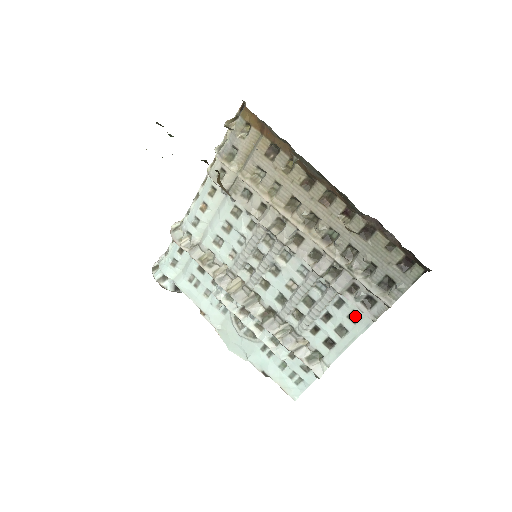
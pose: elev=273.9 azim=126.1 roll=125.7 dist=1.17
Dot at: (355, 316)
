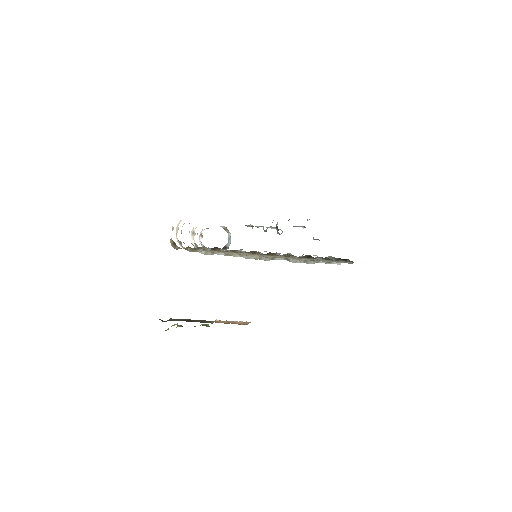
Dot at: occluded
